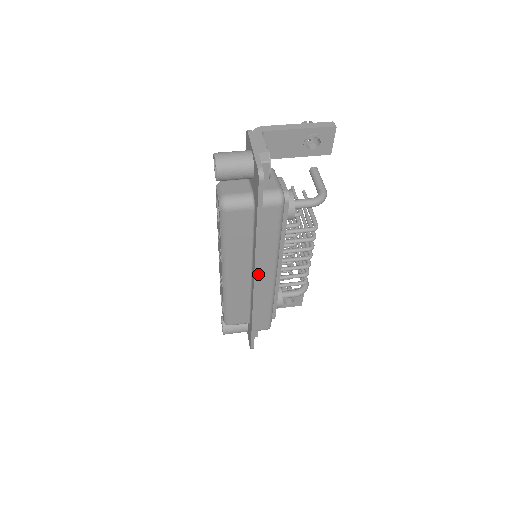
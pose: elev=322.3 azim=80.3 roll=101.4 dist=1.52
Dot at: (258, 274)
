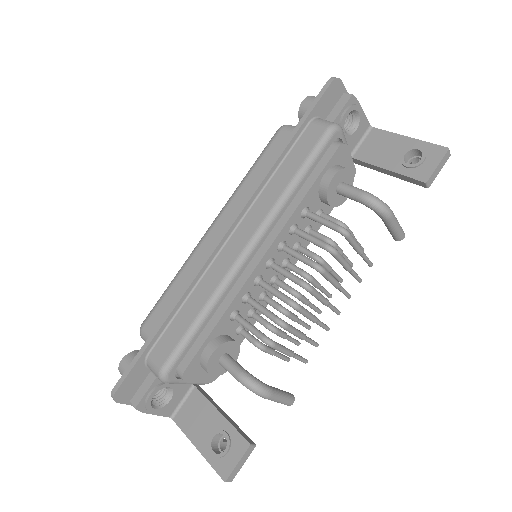
Dot at: (237, 228)
